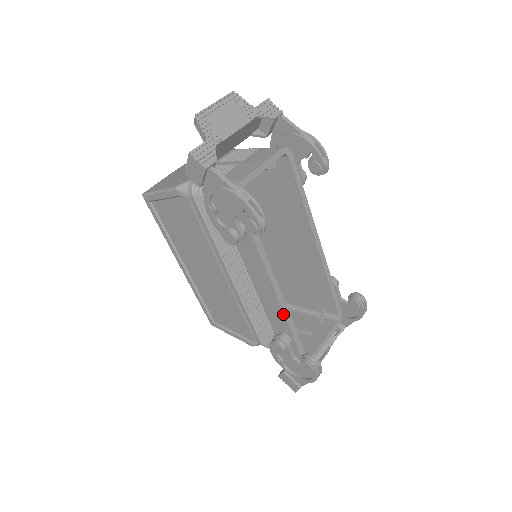
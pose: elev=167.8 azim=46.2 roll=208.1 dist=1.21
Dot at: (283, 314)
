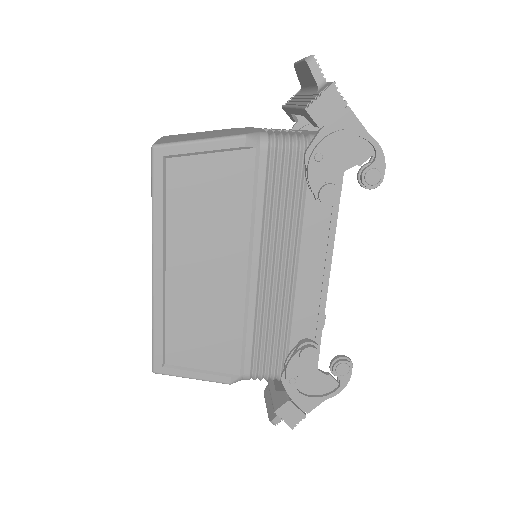
Dot at: (324, 308)
